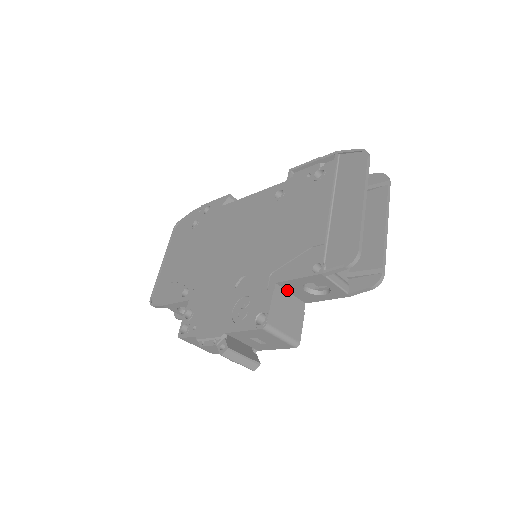
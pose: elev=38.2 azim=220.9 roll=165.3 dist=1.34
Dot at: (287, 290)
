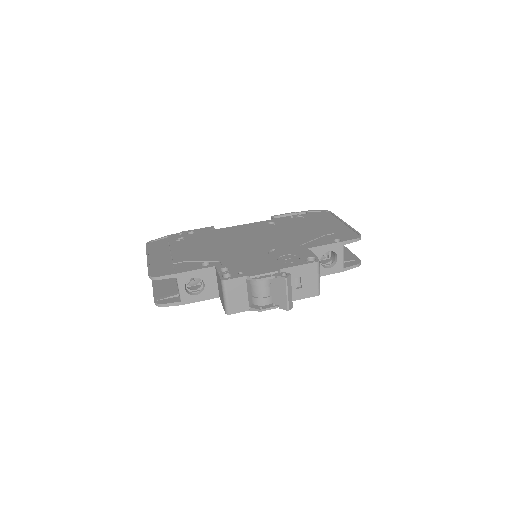
Dot at: occluded
